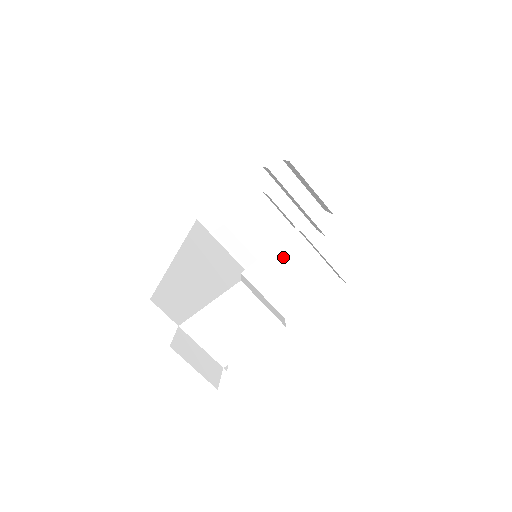
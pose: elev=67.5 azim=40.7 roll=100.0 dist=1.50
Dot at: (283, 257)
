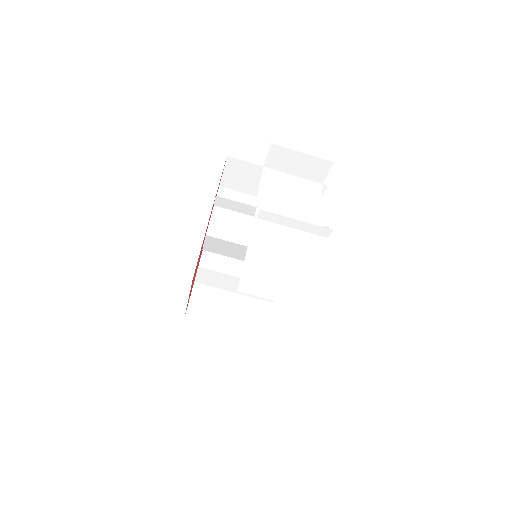
Dot at: (273, 190)
